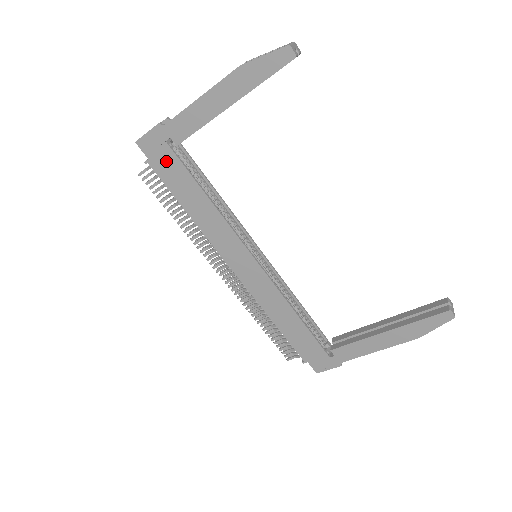
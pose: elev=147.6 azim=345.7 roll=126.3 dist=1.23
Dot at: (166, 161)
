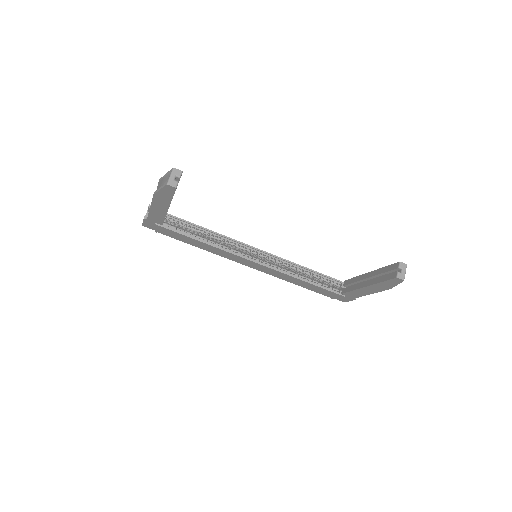
Dot at: (164, 231)
